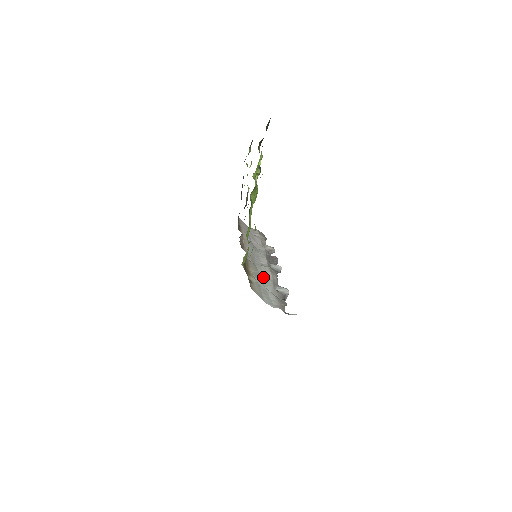
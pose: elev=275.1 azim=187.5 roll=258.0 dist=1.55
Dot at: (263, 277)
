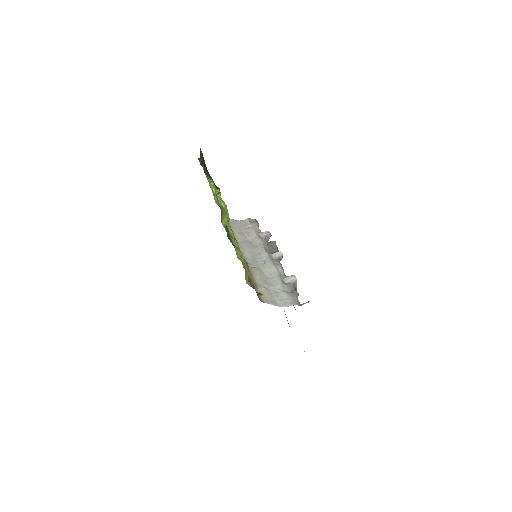
Dot at: (270, 277)
